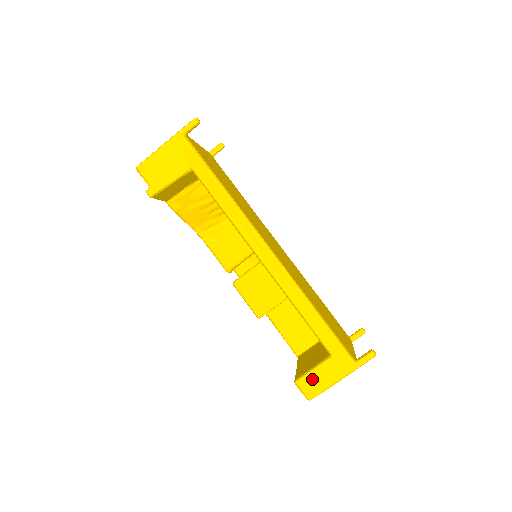
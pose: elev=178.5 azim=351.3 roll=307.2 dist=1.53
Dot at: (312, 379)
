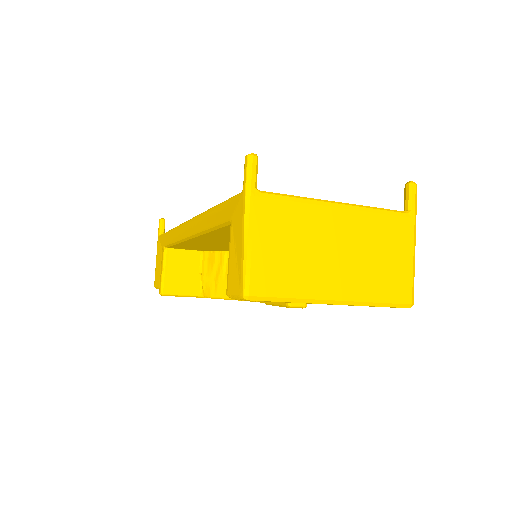
Dot at: (232, 269)
